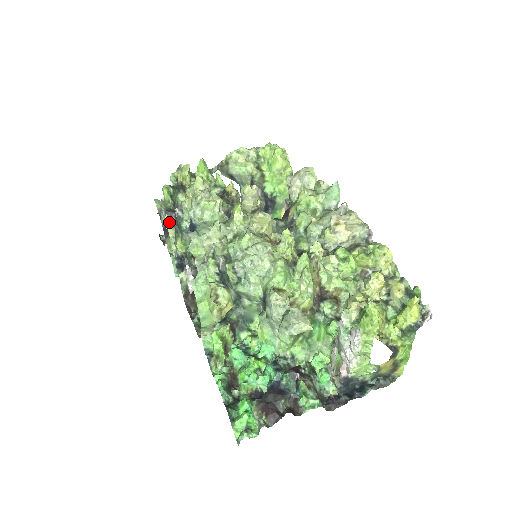
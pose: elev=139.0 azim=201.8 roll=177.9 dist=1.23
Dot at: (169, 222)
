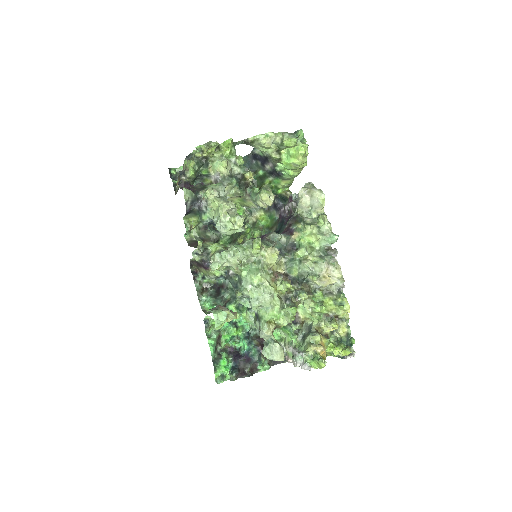
Dot at: (200, 245)
